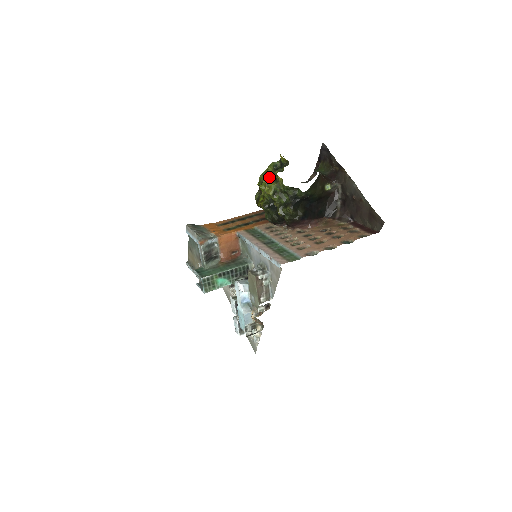
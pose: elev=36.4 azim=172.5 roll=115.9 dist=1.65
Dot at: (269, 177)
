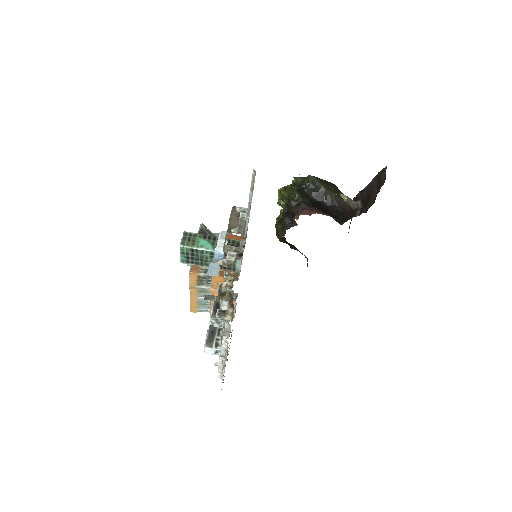
Dot at: occluded
